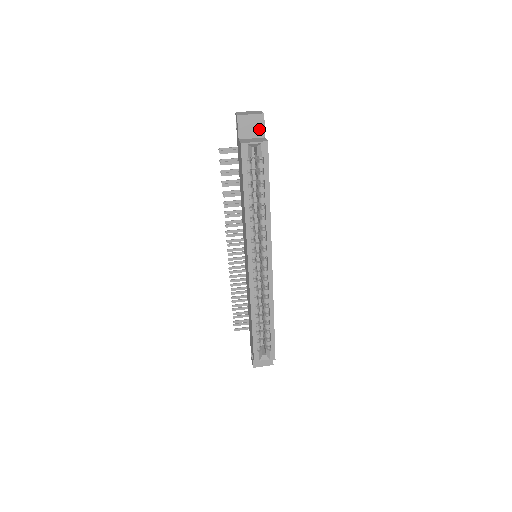
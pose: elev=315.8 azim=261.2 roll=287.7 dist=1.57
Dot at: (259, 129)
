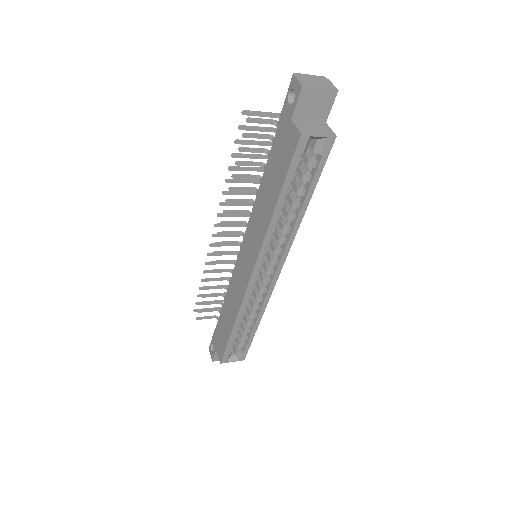
Dot at: (323, 110)
